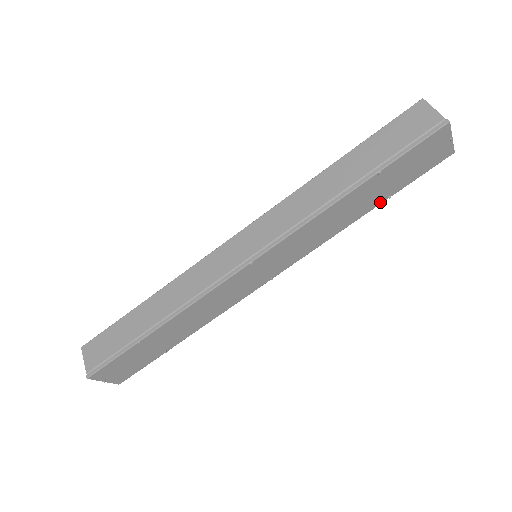
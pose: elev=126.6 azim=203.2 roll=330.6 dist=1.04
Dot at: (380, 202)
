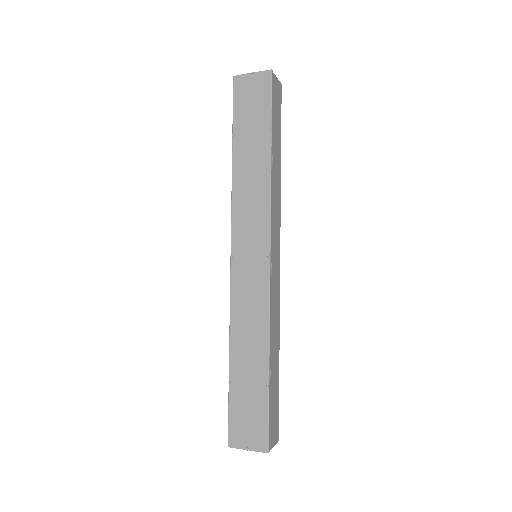
Dot at: (269, 140)
